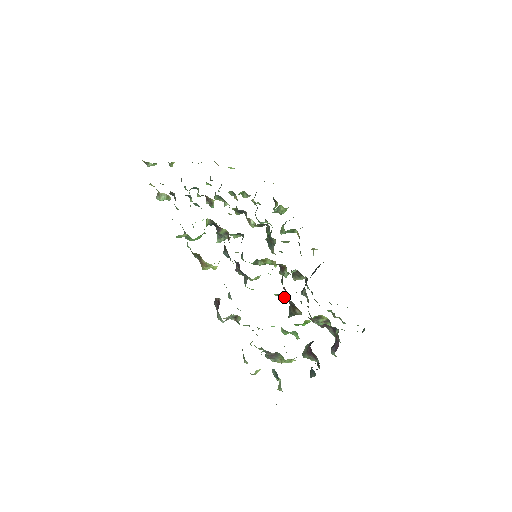
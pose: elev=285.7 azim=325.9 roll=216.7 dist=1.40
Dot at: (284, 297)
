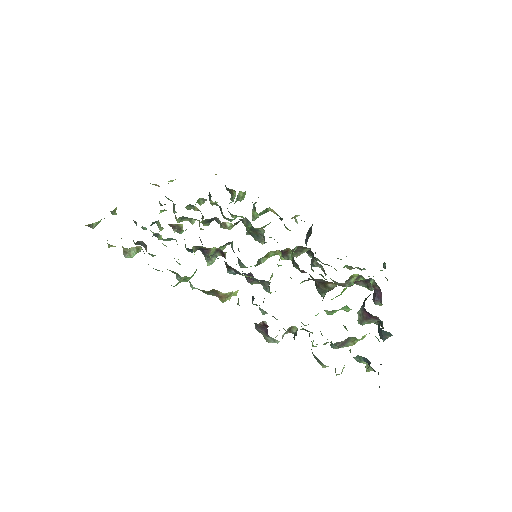
Dot at: occluded
